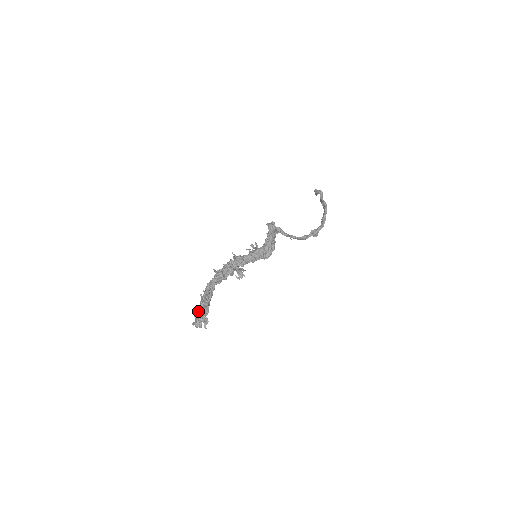
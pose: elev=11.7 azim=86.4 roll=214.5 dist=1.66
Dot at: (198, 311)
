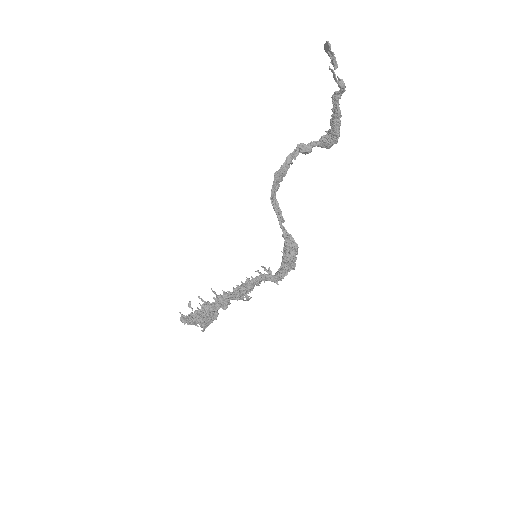
Dot at: (190, 317)
